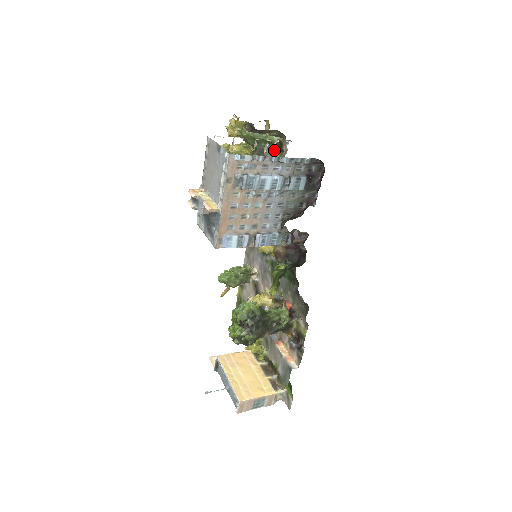
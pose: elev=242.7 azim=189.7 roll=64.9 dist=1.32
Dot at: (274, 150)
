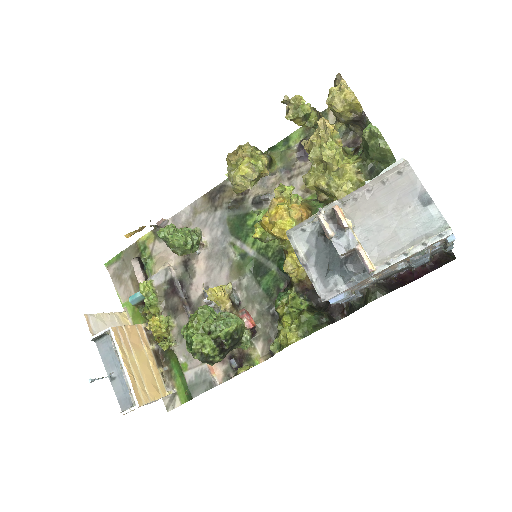
Dot at: occluded
